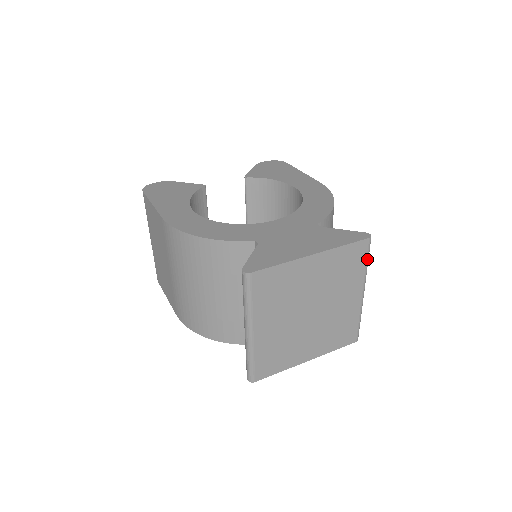
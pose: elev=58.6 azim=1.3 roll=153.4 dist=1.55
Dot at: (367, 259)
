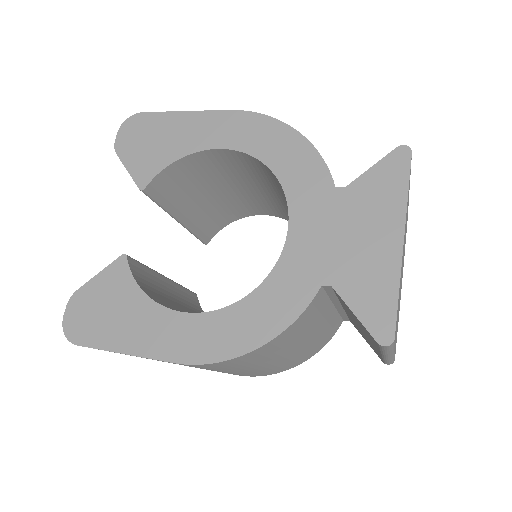
Dot at: occluded
